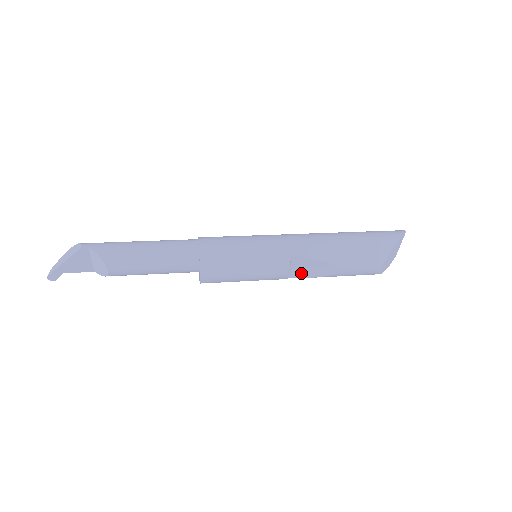
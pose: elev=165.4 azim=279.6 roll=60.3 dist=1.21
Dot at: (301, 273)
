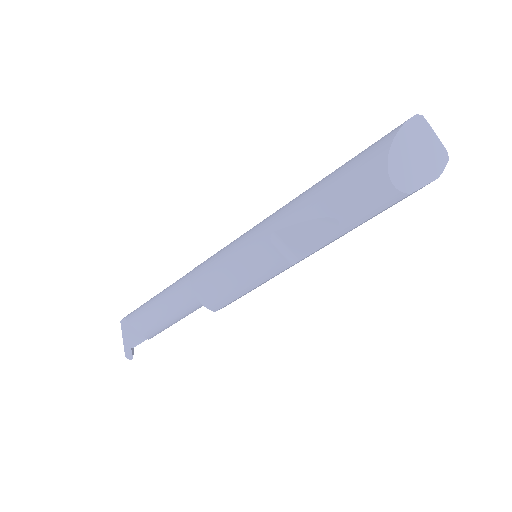
Dot at: (303, 249)
